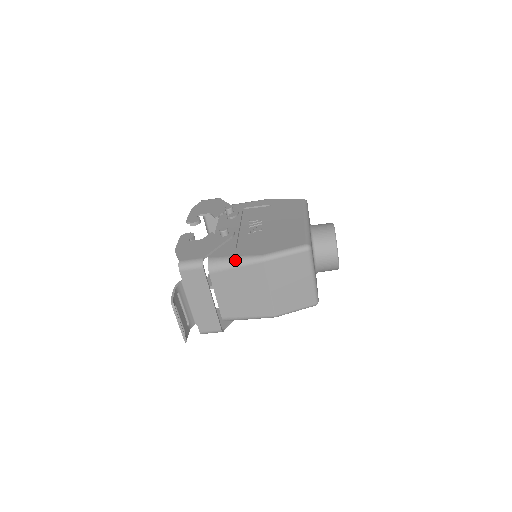
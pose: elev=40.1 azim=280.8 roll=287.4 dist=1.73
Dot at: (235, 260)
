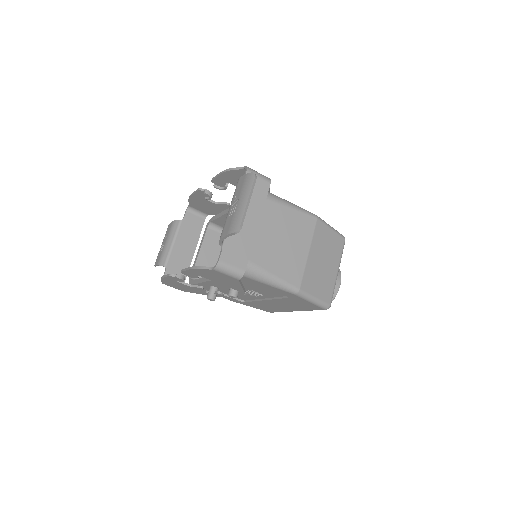
Dot at: (292, 203)
